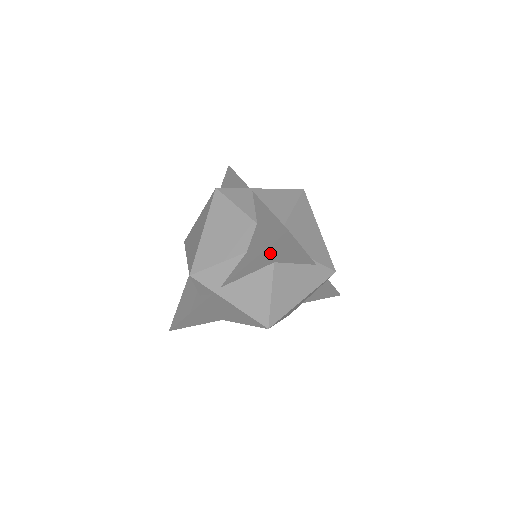
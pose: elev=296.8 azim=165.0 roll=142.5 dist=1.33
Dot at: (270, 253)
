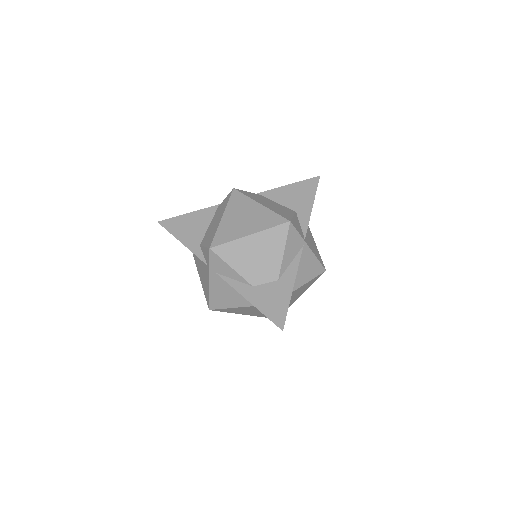
Dot at: occluded
